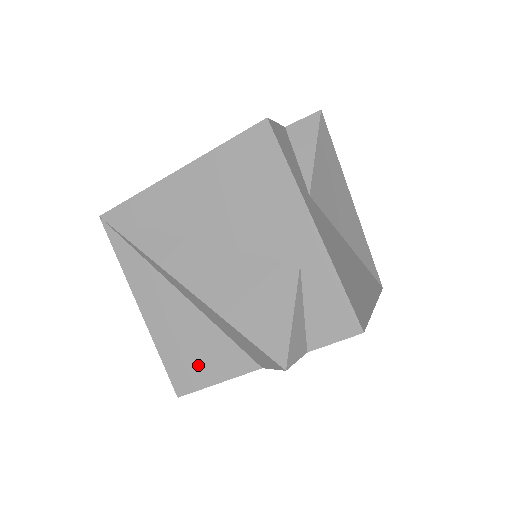
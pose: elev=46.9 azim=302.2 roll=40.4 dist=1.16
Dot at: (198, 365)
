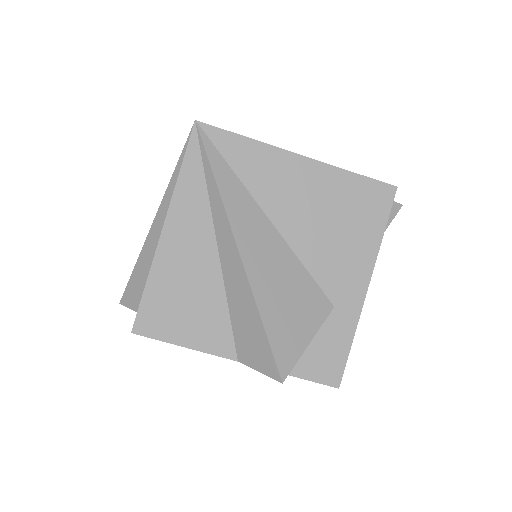
Dot at: (179, 319)
